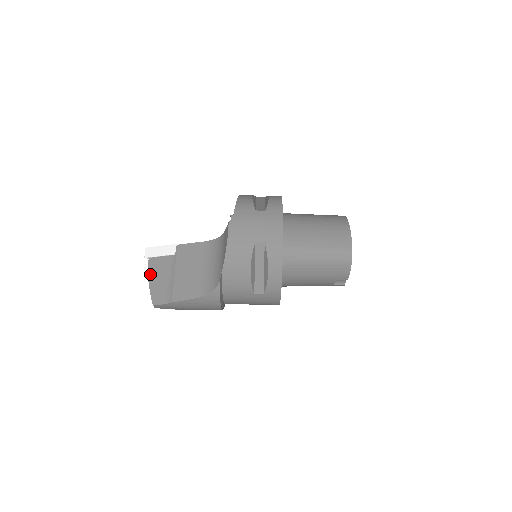
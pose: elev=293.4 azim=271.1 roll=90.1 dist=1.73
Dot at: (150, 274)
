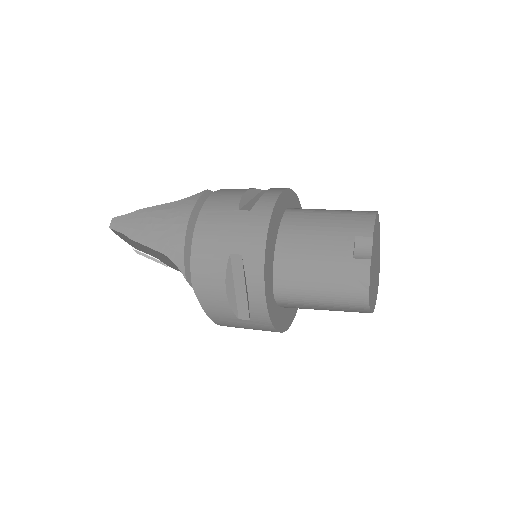
Dot at: occluded
